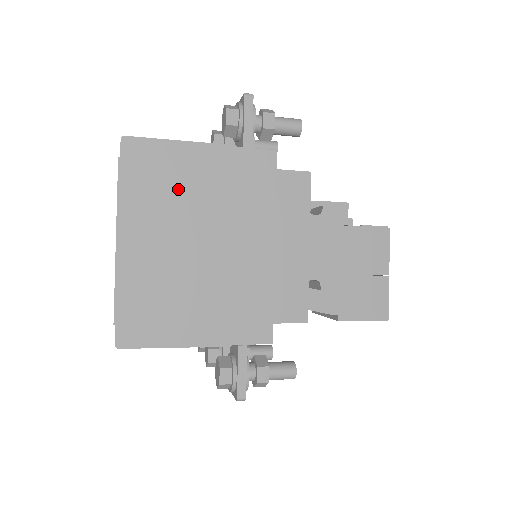
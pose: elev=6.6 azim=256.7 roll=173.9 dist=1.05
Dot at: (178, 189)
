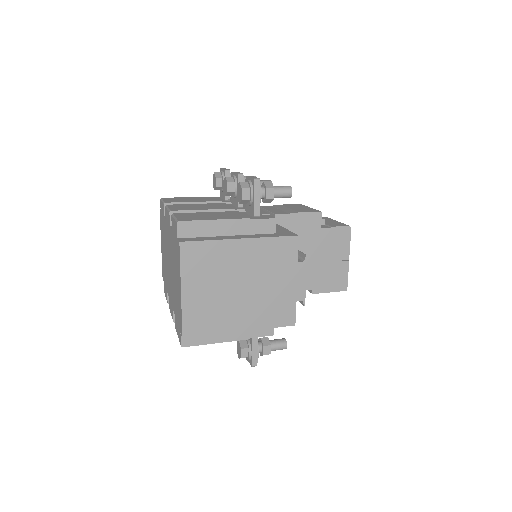
Dot at: (216, 256)
